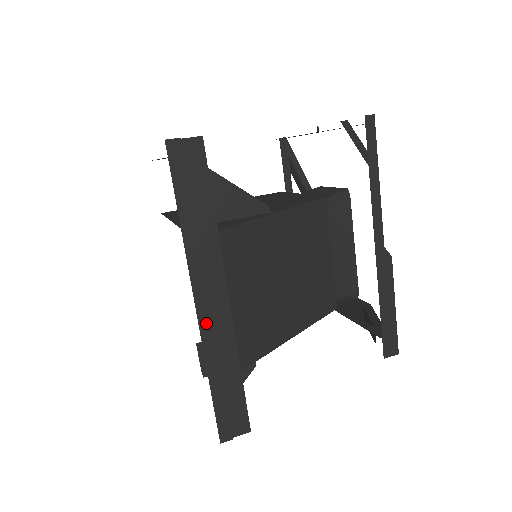
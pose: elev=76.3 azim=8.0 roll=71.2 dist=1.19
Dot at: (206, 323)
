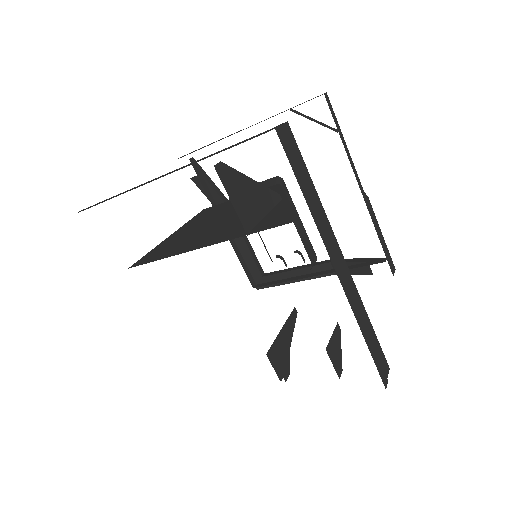
Dot at: (345, 286)
